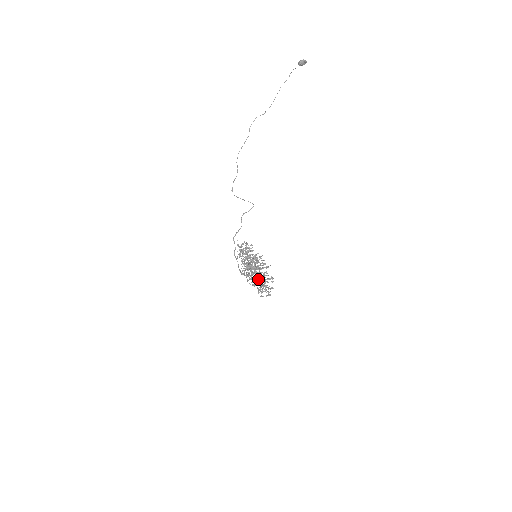
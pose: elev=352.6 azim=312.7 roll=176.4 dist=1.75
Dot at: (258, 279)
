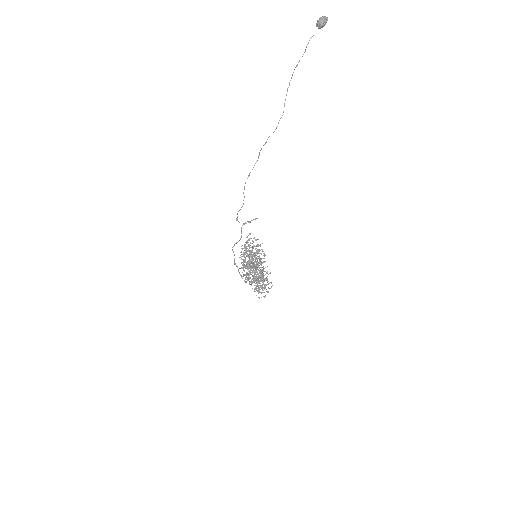
Dot at: (261, 281)
